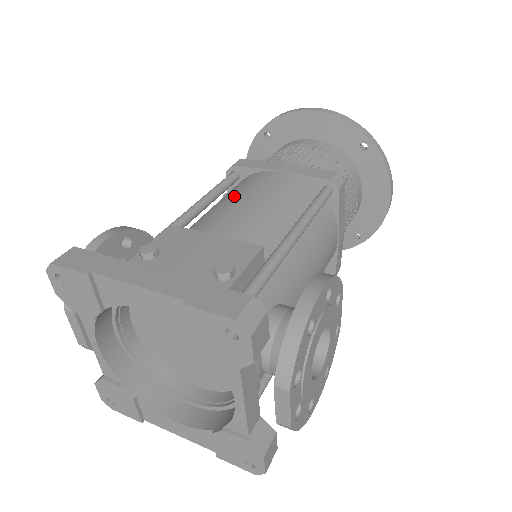
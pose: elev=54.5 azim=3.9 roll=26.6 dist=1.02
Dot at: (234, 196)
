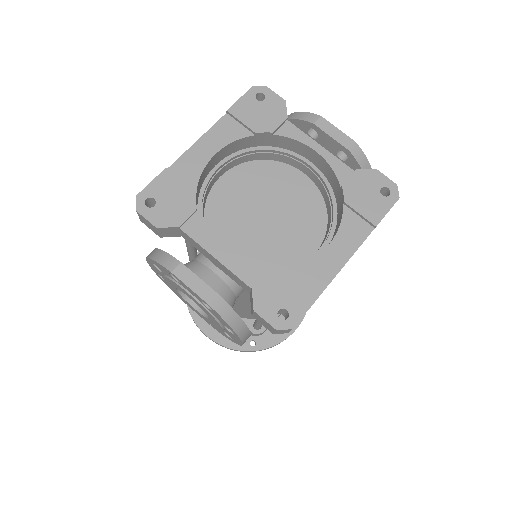
Dot at: occluded
